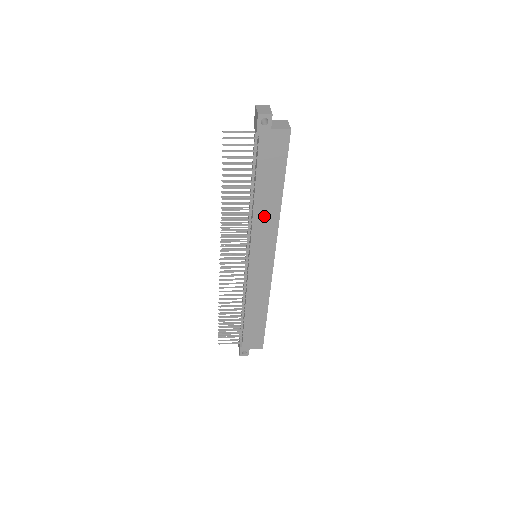
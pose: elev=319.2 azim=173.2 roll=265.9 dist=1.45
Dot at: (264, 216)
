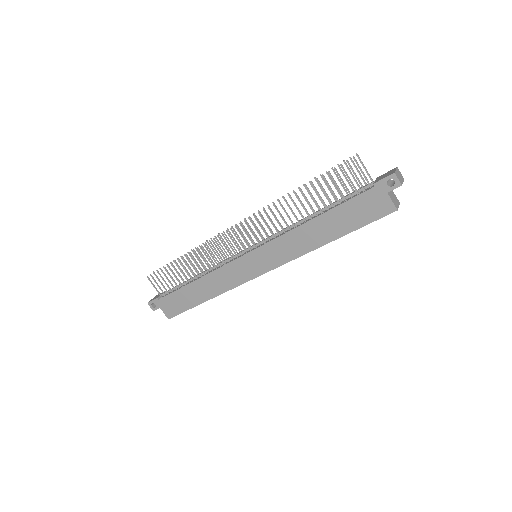
Dot at: (301, 238)
